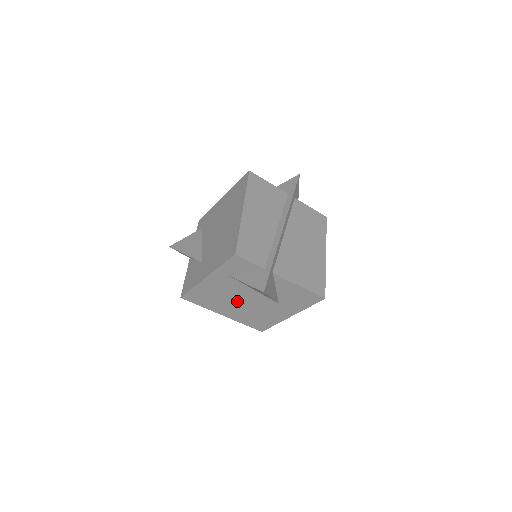
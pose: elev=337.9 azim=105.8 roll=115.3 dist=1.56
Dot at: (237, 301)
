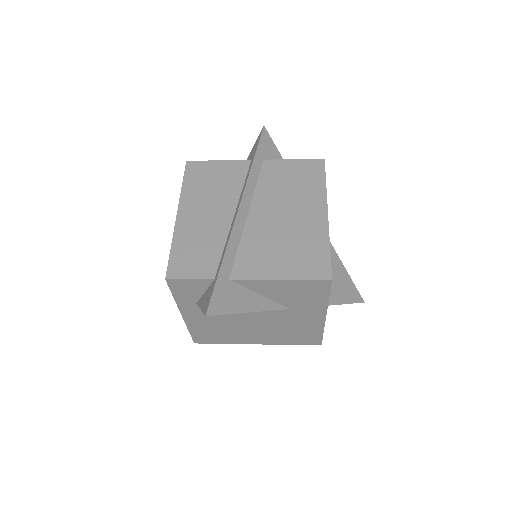
Dot at: (246, 325)
